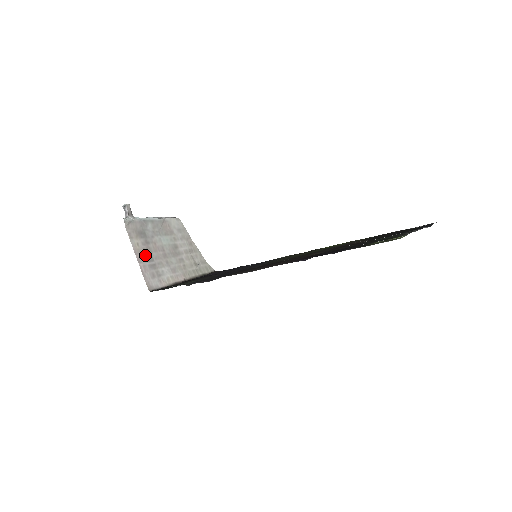
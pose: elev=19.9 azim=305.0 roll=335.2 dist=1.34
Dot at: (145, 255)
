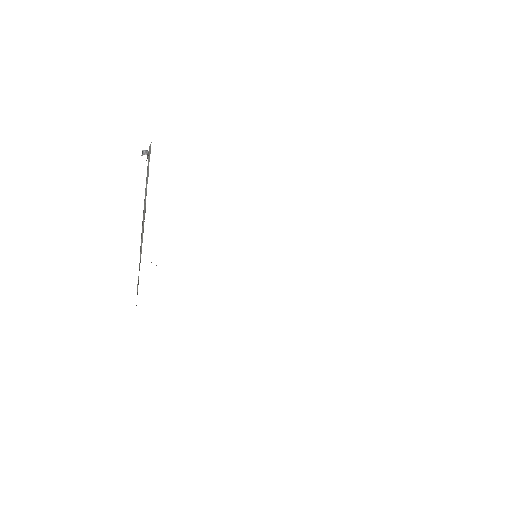
Dot at: occluded
